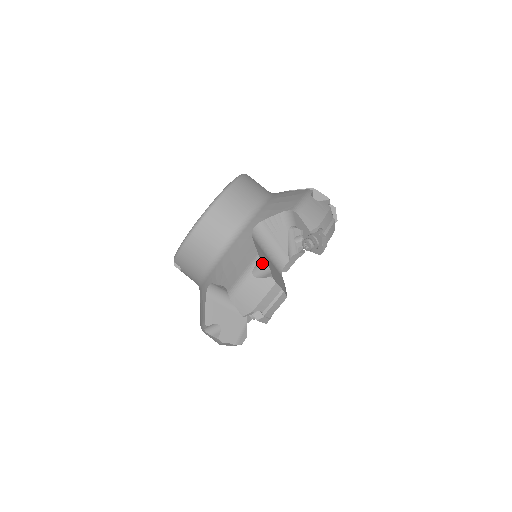
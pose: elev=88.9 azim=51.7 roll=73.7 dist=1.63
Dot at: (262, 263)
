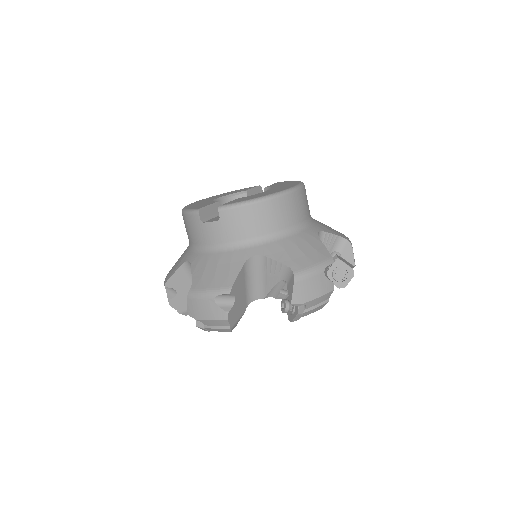
Dot at: (328, 266)
